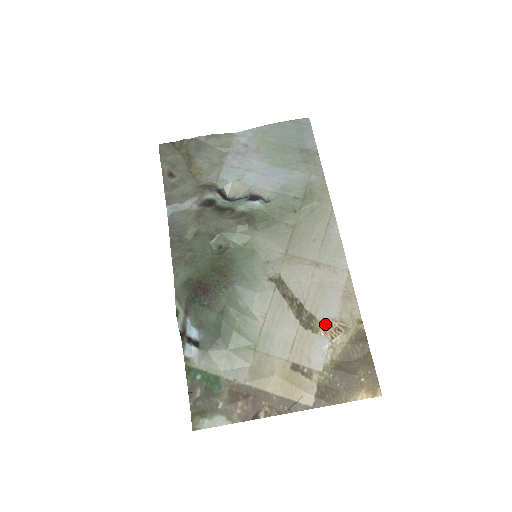
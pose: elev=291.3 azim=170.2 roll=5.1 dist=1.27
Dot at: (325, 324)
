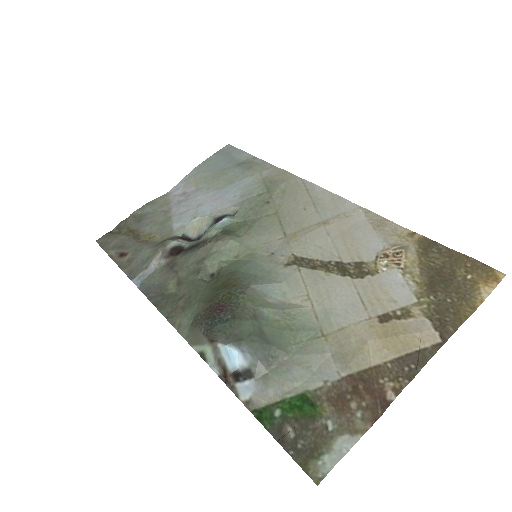
Dot at: (379, 259)
